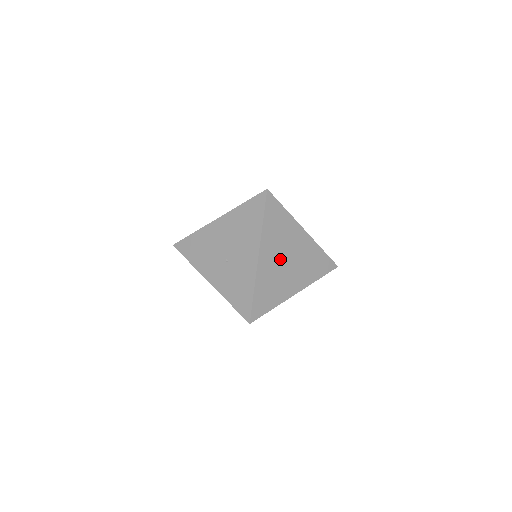
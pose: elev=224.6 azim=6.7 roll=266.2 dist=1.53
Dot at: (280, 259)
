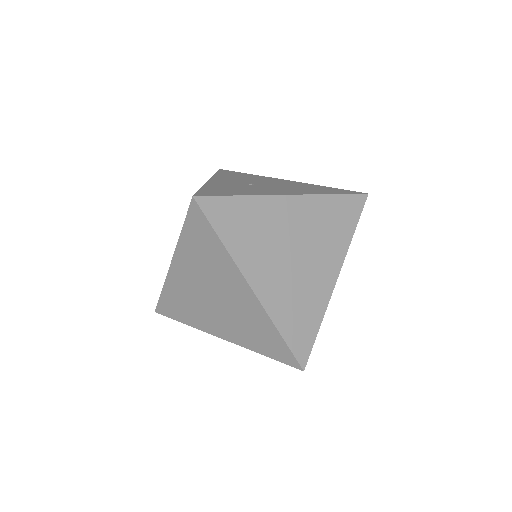
Dot at: (293, 238)
